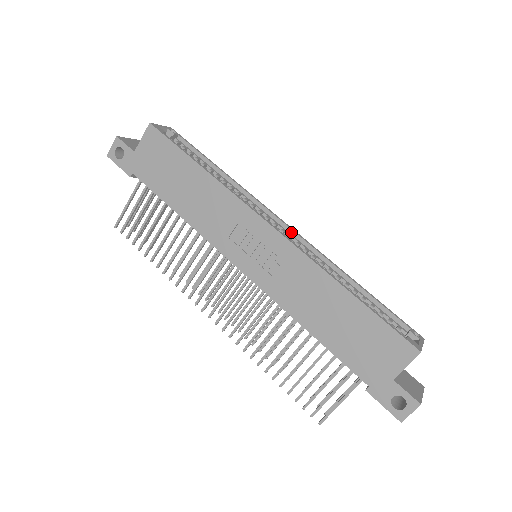
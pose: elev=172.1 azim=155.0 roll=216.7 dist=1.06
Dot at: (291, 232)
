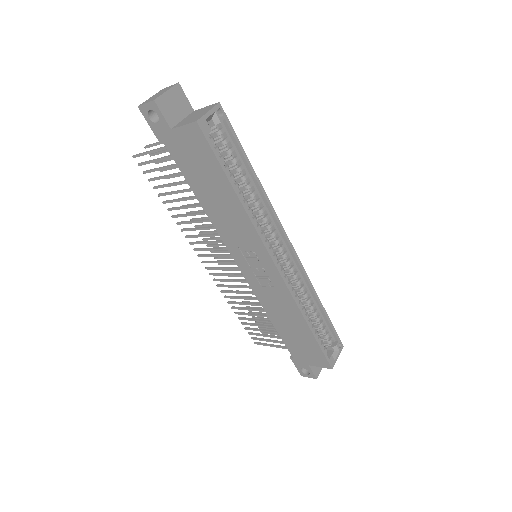
Dot at: (292, 255)
